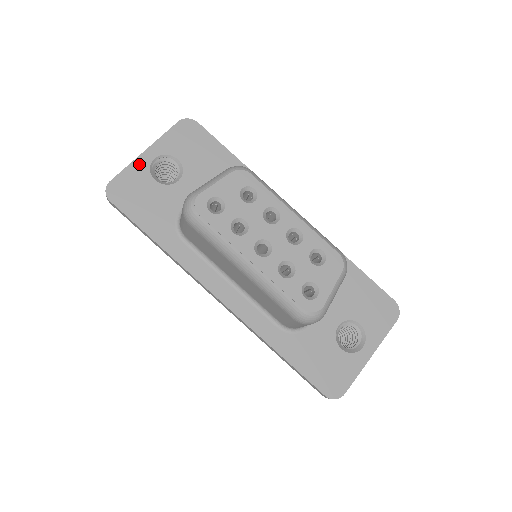
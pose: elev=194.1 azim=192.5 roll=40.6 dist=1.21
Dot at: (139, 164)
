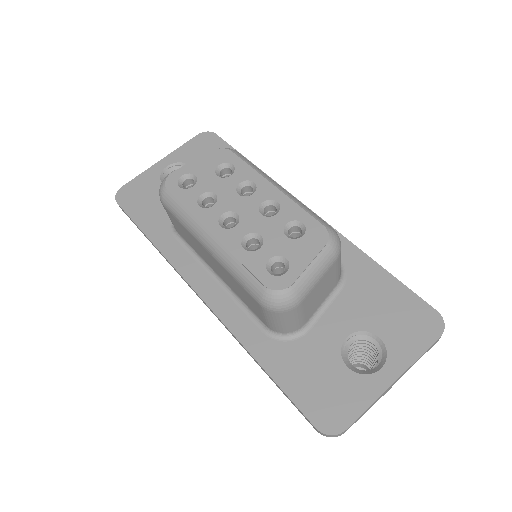
Dot at: (152, 171)
